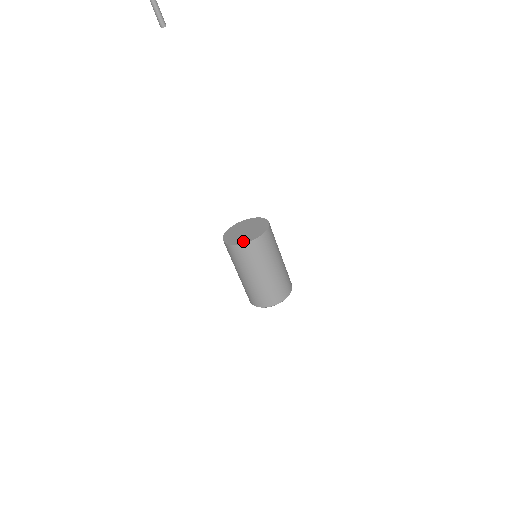
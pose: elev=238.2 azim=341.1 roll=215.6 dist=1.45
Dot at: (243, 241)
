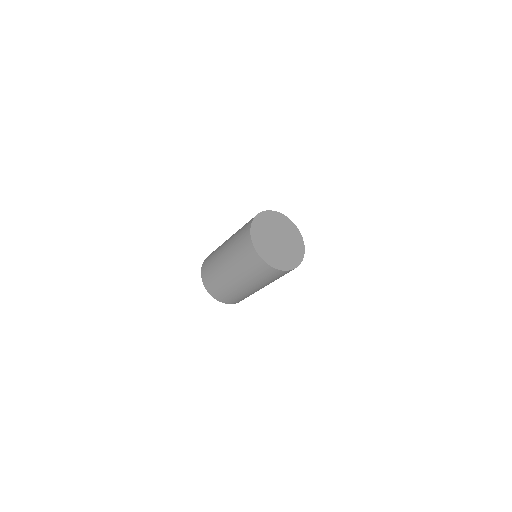
Dot at: (264, 253)
